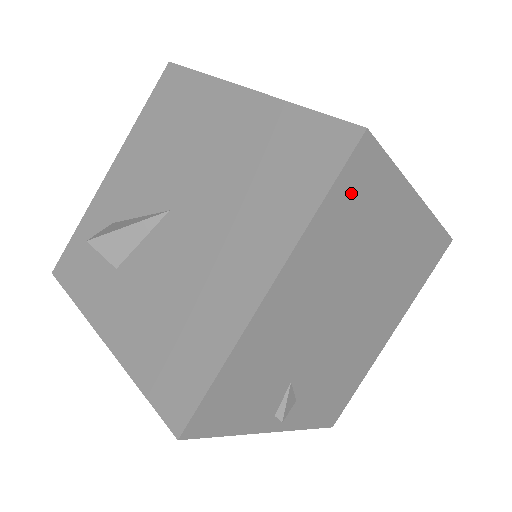
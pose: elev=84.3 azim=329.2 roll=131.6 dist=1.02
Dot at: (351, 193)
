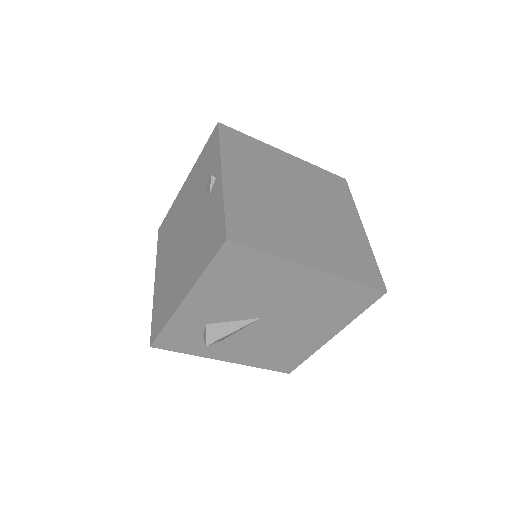
Dot at: occluded
